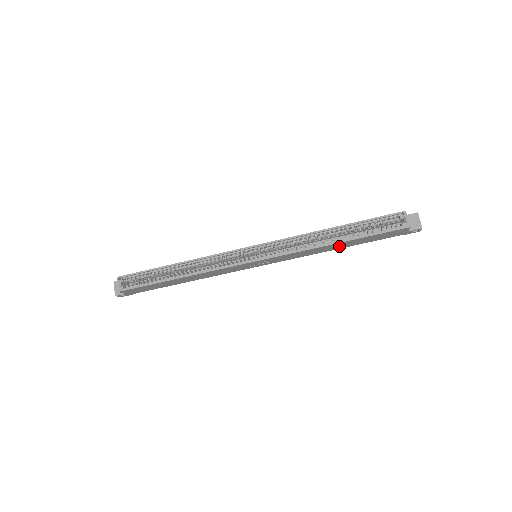
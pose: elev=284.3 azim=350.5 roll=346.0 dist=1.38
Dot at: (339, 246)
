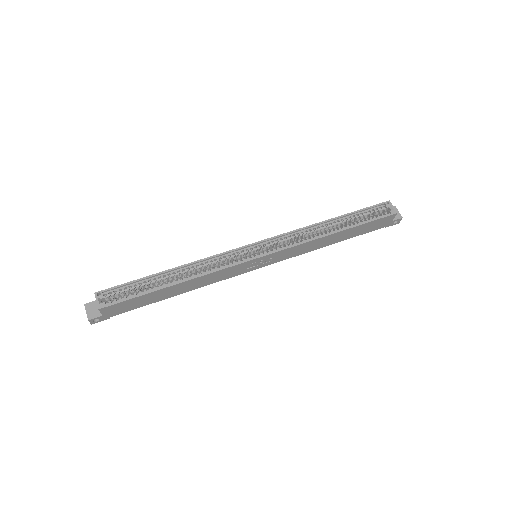
Dot at: (336, 239)
